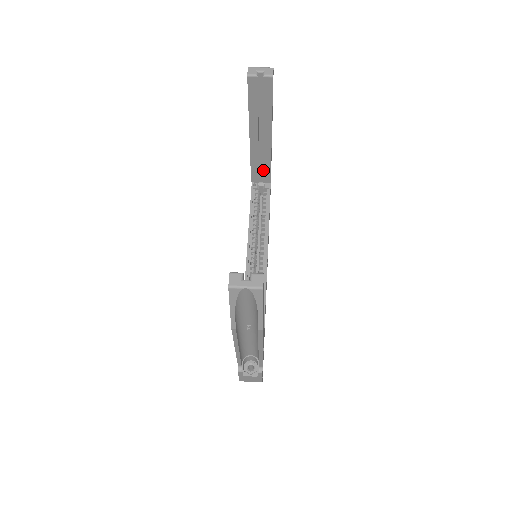
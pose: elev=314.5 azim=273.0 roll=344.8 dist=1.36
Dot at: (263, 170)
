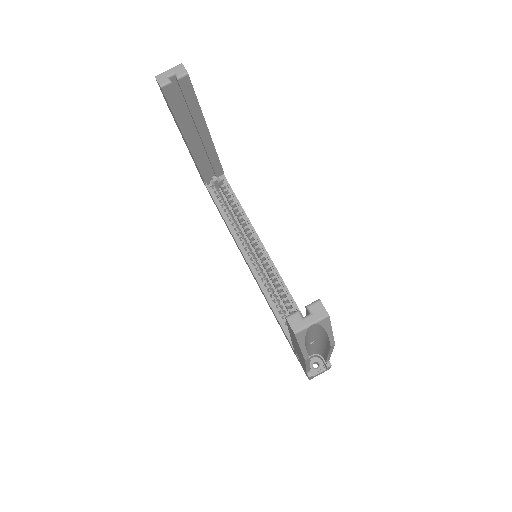
Dot at: (212, 166)
